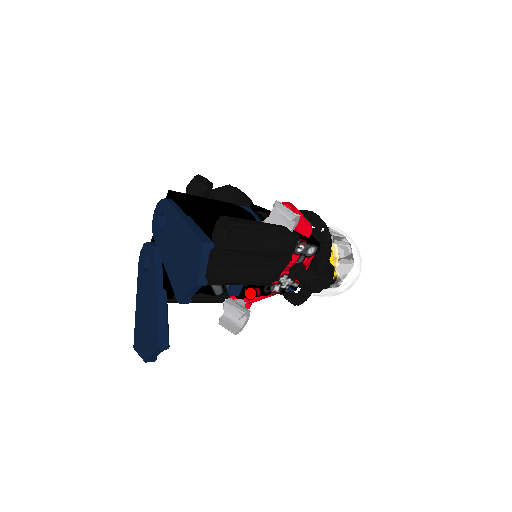
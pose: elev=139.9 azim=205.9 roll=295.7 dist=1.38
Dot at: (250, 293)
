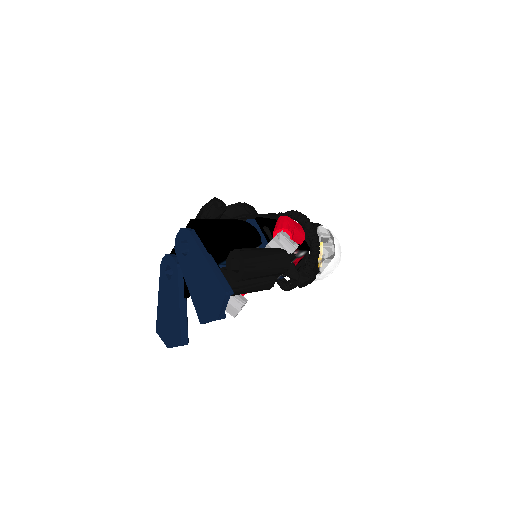
Dot at: occluded
